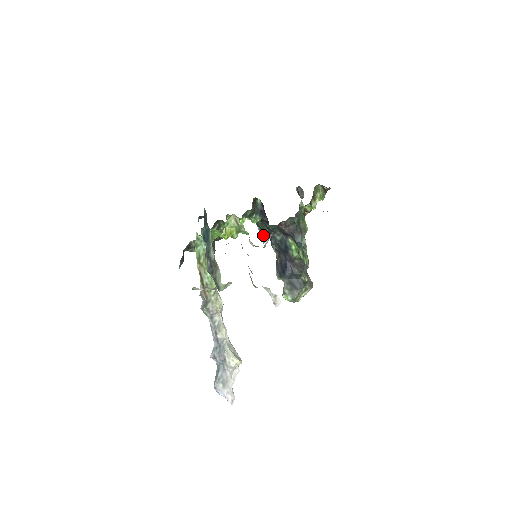
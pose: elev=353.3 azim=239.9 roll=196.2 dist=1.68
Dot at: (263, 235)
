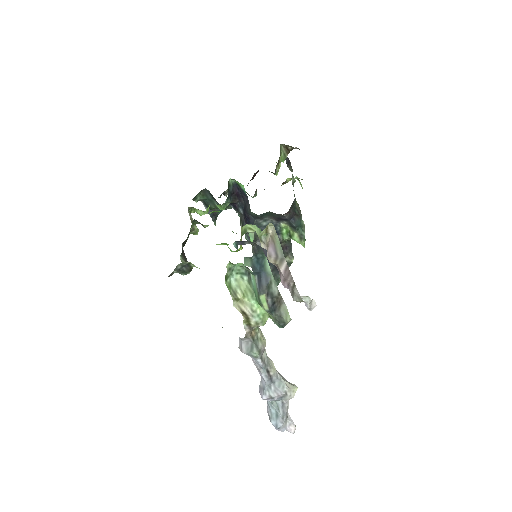
Dot at: (213, 216)
